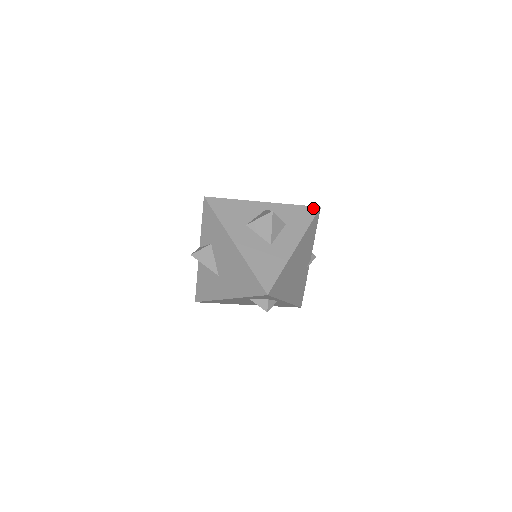
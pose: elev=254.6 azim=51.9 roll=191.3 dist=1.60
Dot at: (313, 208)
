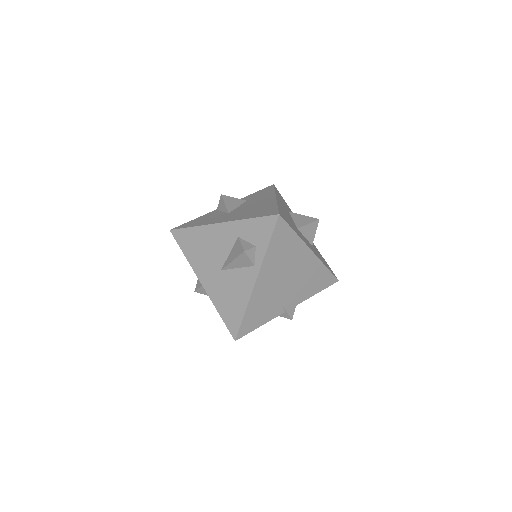
Dot at: occluded
